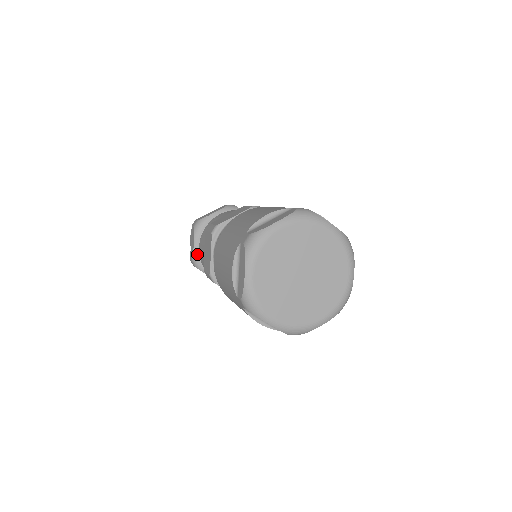
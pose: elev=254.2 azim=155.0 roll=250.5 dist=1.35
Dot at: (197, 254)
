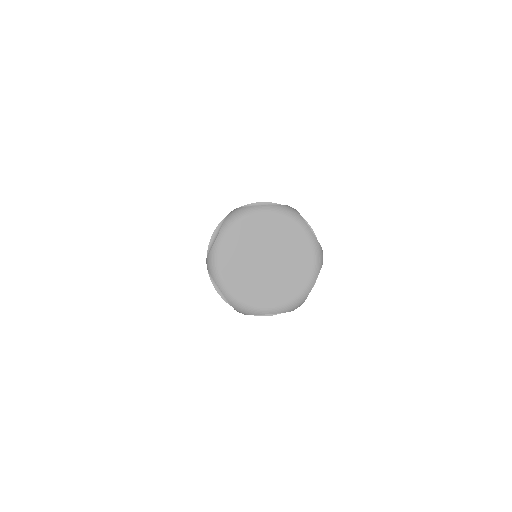
Dot at: occluded
